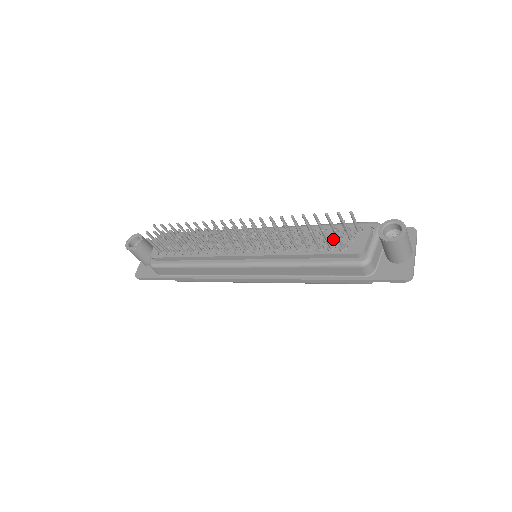
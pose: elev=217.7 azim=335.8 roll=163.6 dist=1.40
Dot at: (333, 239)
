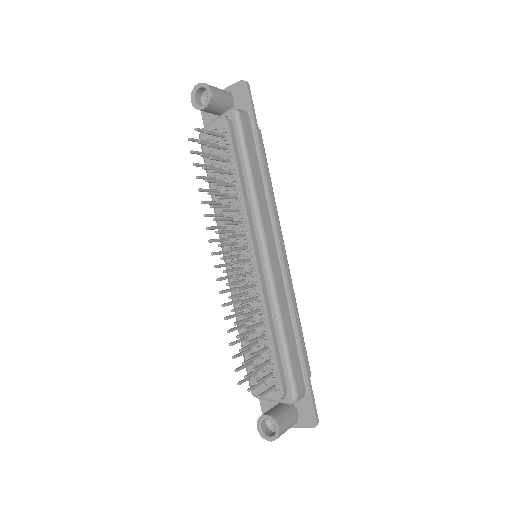
Dot at: (262, 361)
